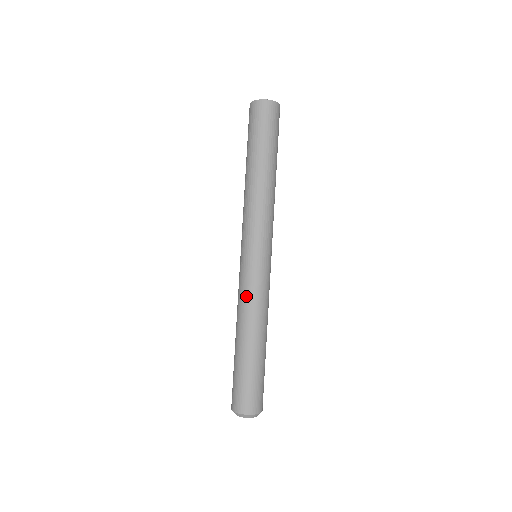
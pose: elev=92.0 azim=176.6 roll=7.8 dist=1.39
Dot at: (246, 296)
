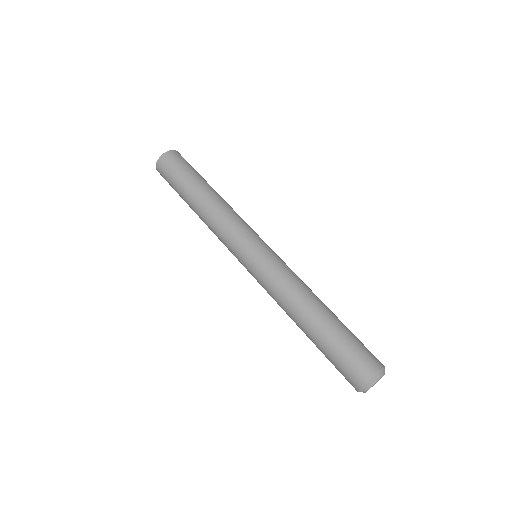
Dot at: (284, 277)
